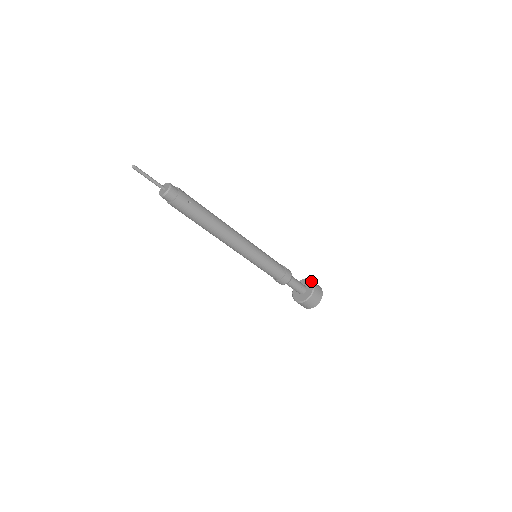
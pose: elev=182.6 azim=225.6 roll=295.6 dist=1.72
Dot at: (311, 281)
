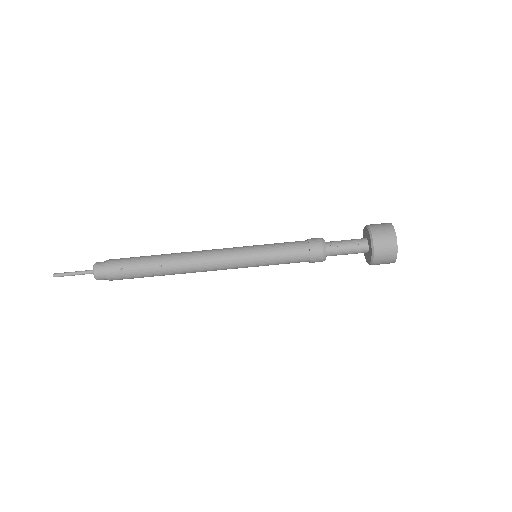
Dot at: (368, 231)
